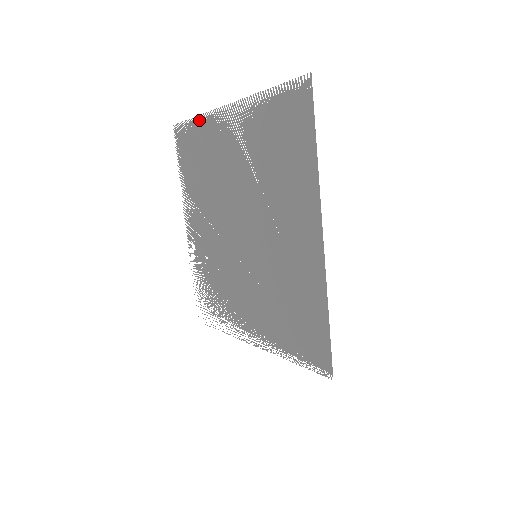
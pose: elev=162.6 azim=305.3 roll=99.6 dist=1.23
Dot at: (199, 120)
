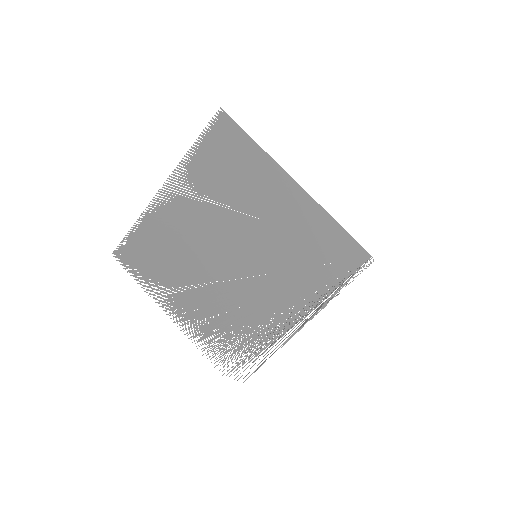
Dot at: (140, 222)
